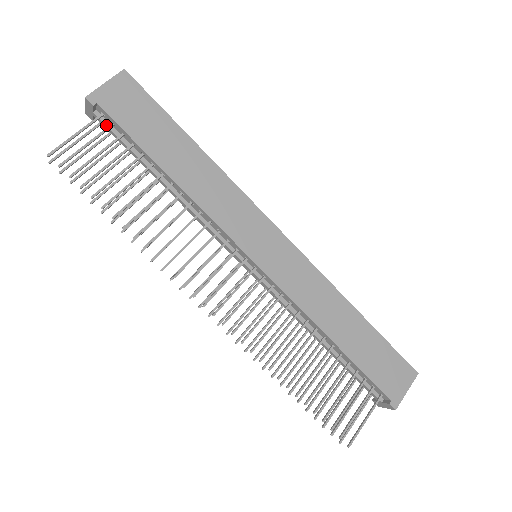
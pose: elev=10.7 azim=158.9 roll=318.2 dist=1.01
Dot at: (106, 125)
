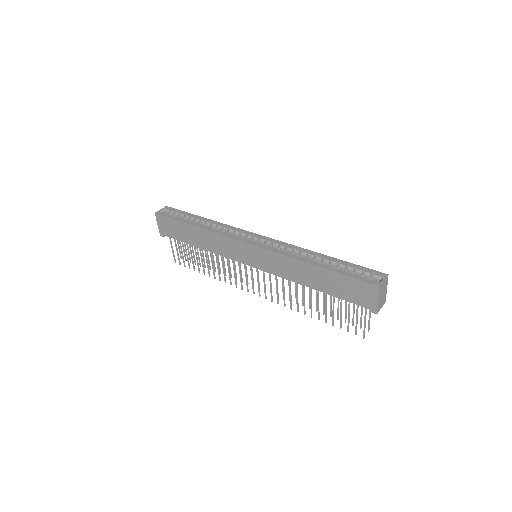
Dot at: occluded
